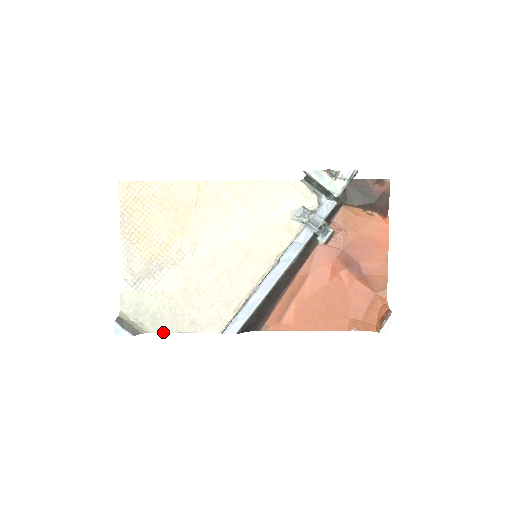
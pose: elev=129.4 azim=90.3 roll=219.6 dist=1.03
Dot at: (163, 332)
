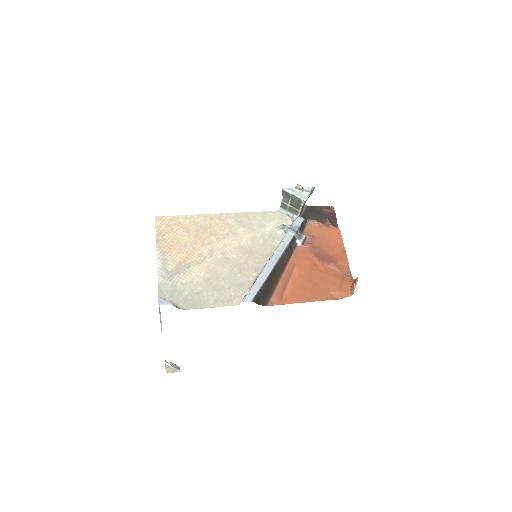
Dot at: occluded
